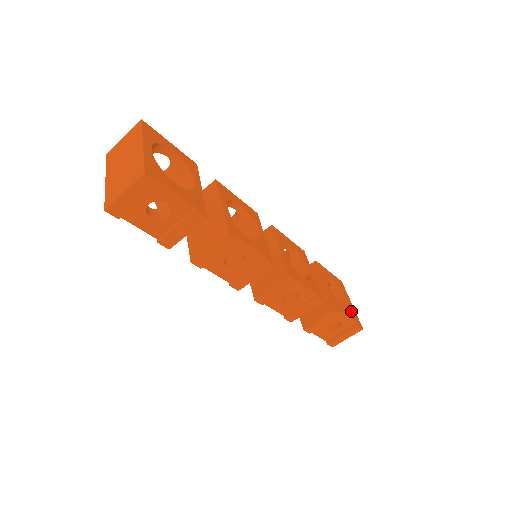
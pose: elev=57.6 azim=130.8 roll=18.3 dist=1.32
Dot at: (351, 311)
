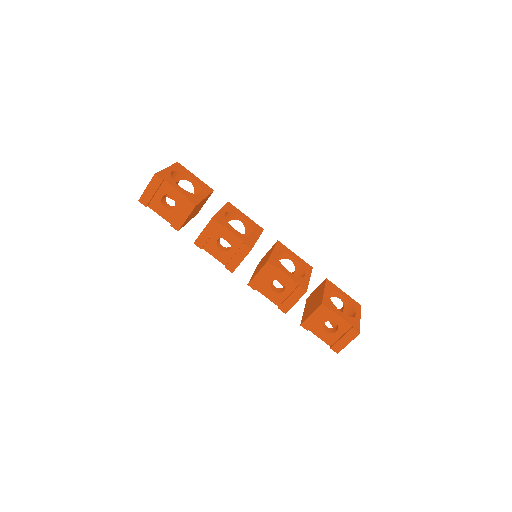
Dot at: (351, 318)
